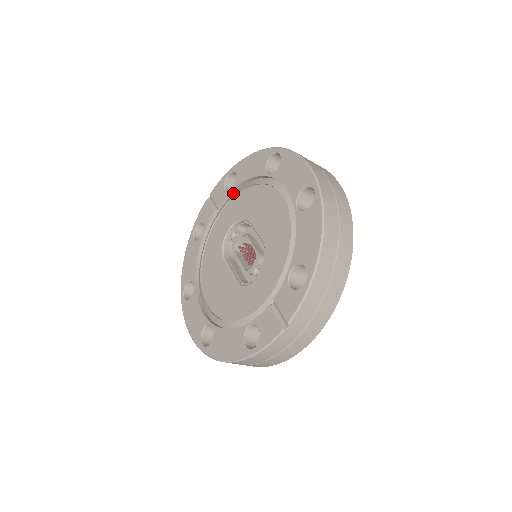
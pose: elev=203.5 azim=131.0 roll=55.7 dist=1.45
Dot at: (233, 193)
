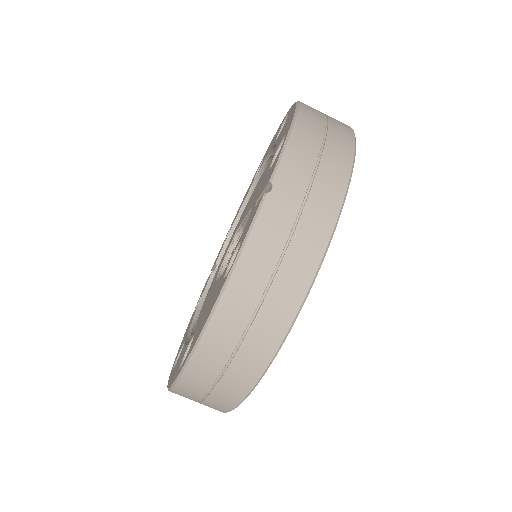
Dot at: occluded
